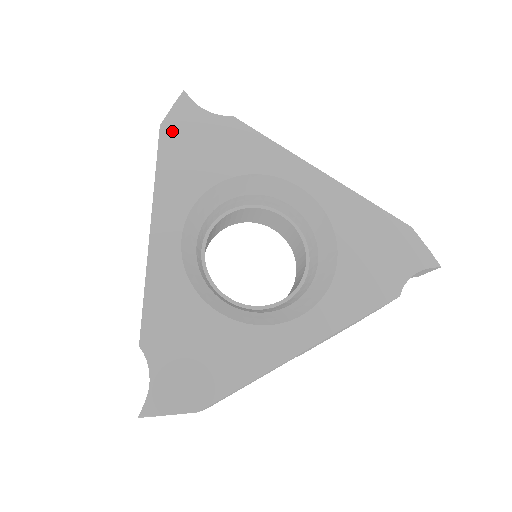
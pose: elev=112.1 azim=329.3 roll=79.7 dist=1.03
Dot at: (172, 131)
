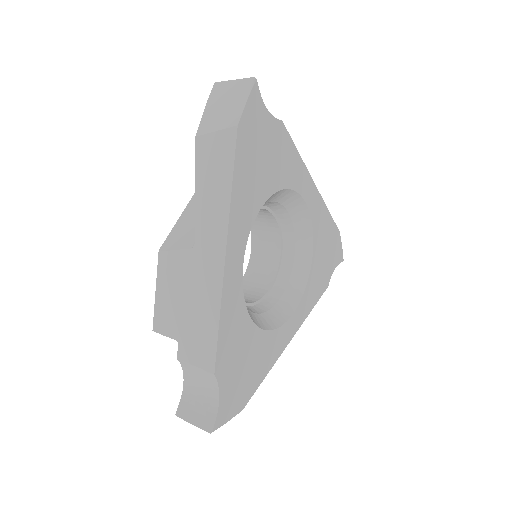
Dot at: (245, 134)
